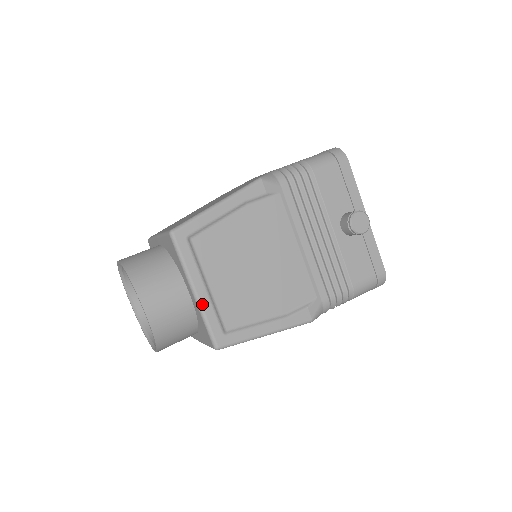
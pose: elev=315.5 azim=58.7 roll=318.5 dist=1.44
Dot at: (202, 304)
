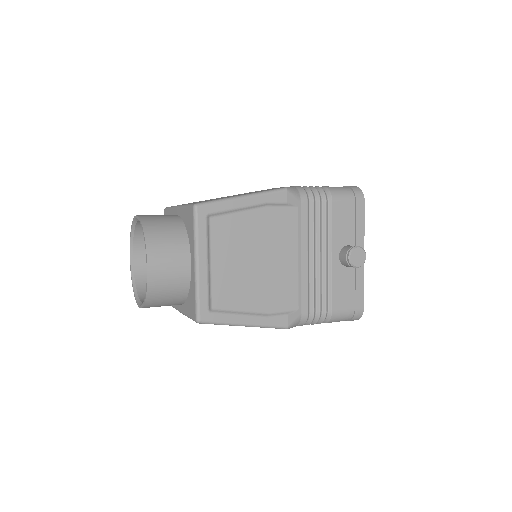
Dot at: (200, 278)
